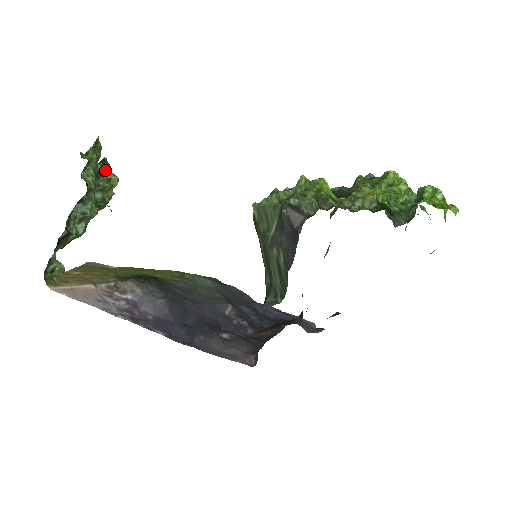
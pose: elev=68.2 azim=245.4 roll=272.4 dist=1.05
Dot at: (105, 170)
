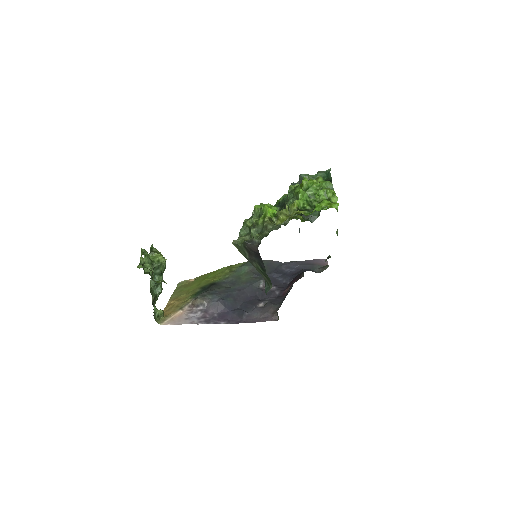
Dot at: (154, 255)
